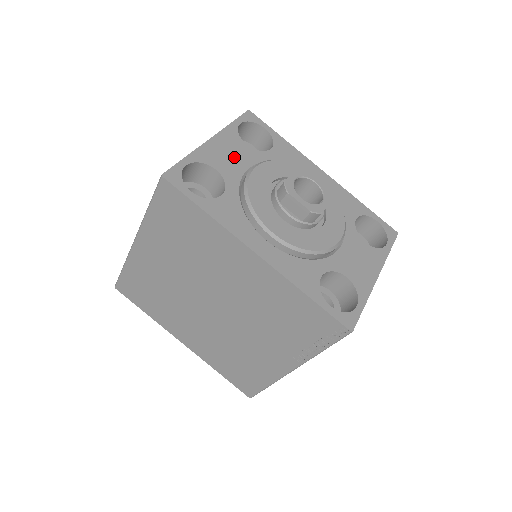
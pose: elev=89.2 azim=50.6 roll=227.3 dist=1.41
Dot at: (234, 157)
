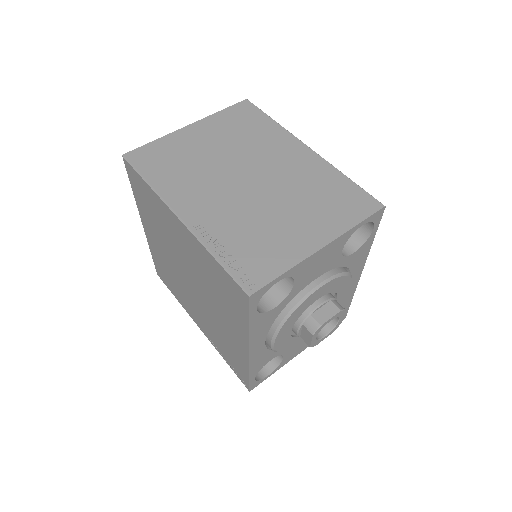
Dot at: (320, 267)
